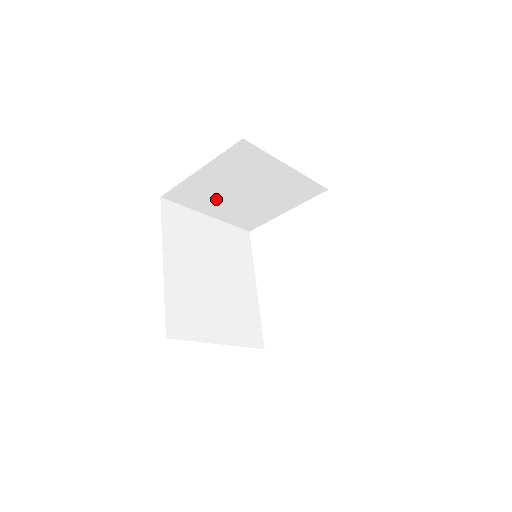
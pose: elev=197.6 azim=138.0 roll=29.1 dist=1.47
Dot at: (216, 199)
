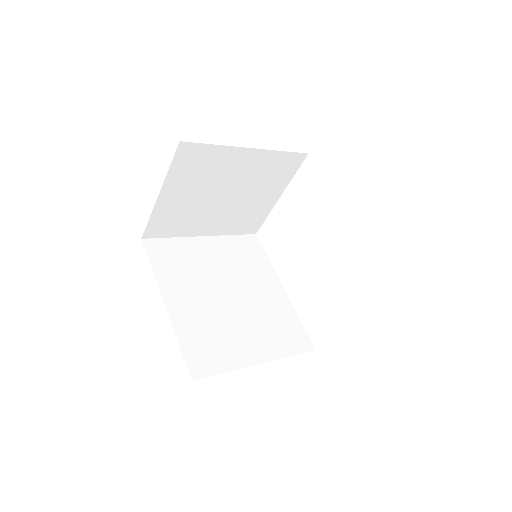
Dot at: (198, 216)
